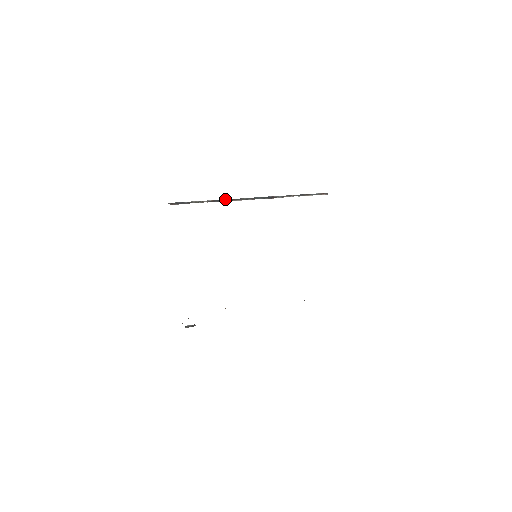
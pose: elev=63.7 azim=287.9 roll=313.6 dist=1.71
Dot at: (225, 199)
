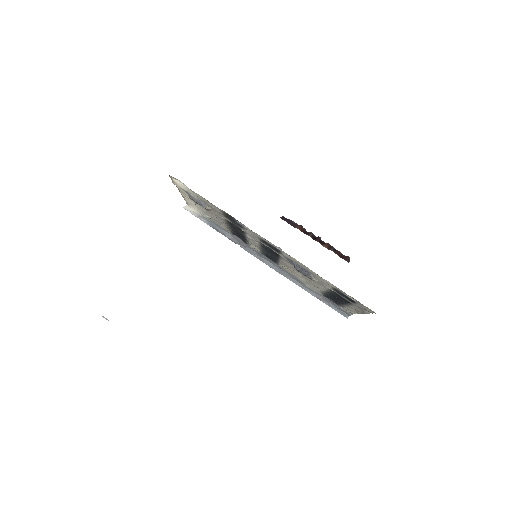
Dot at: occluded
